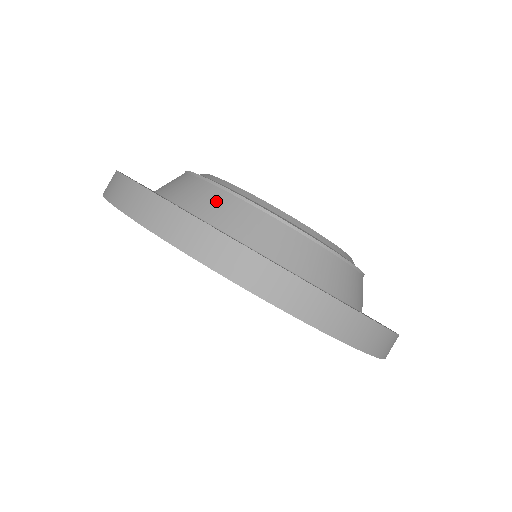
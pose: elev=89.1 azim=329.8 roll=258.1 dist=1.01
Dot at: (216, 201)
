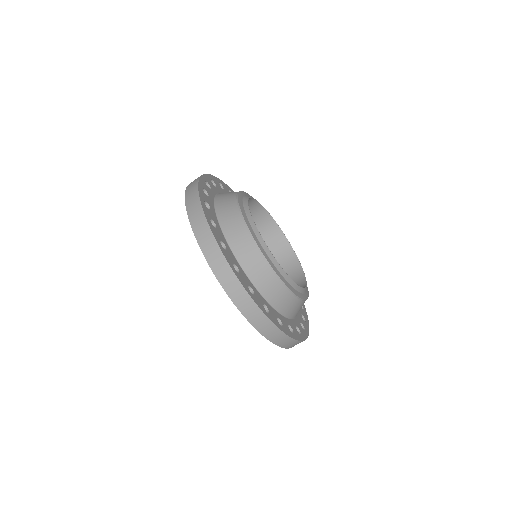
Dot at: (289, 302)
